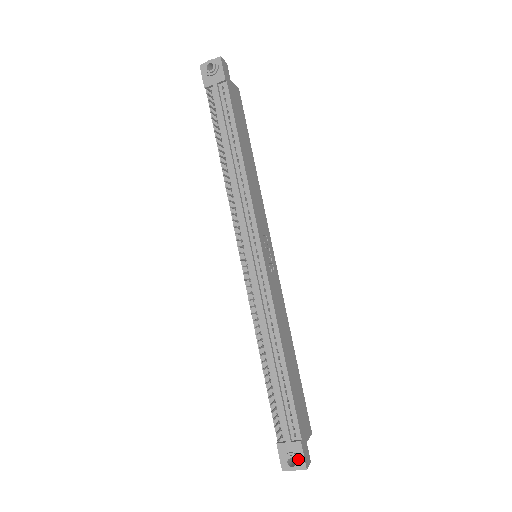
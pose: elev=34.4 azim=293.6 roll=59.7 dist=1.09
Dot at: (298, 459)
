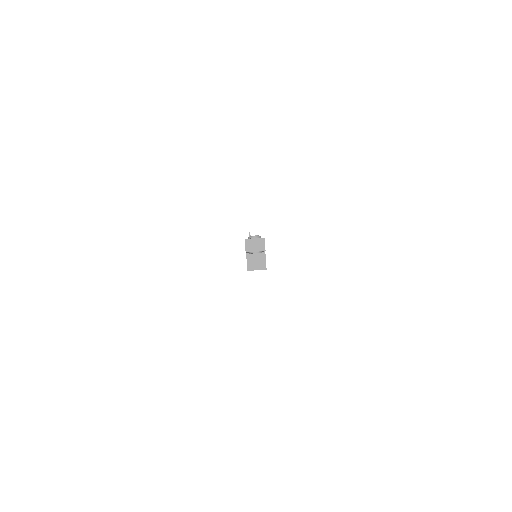
Dot at: (260, 237)
